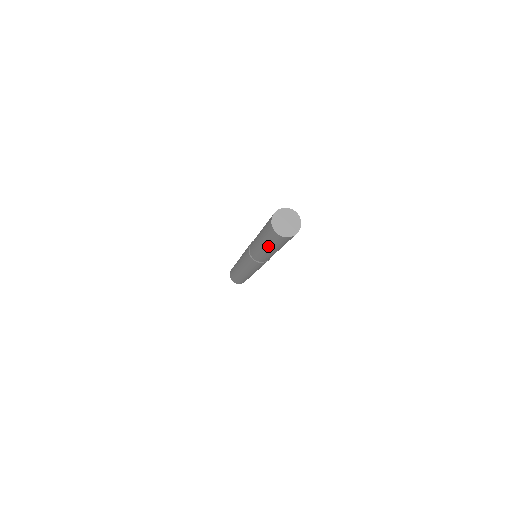
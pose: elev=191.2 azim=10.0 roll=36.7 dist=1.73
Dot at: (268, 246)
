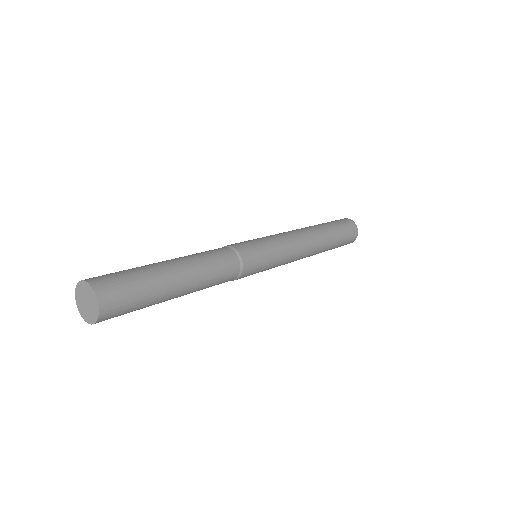
Dot at: occluded
